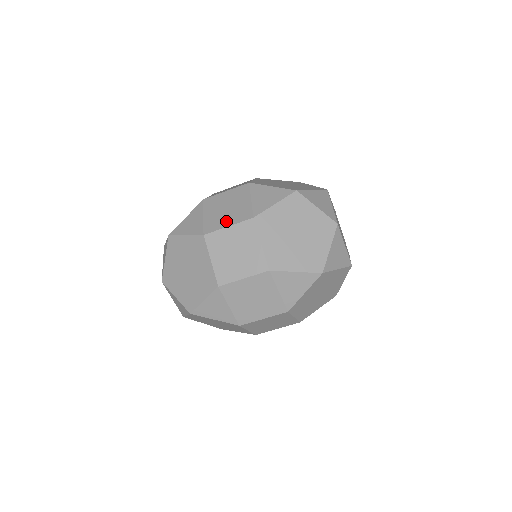
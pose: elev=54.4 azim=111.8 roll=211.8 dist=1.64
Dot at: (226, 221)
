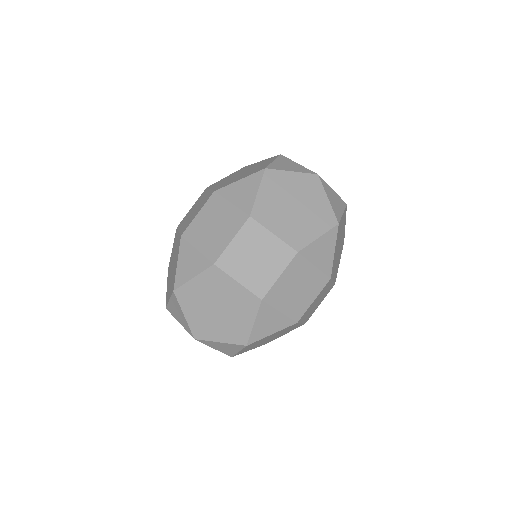
Dot at: occluded
